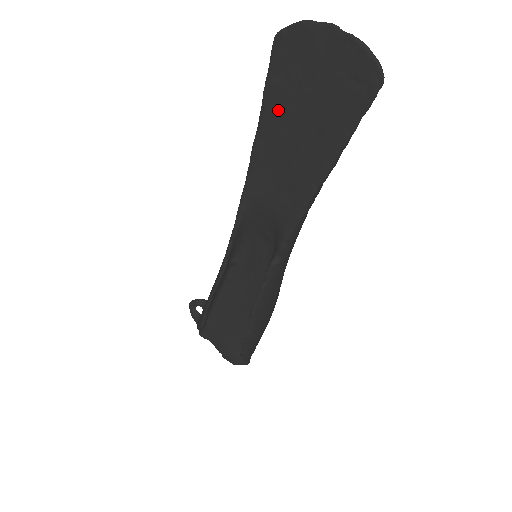
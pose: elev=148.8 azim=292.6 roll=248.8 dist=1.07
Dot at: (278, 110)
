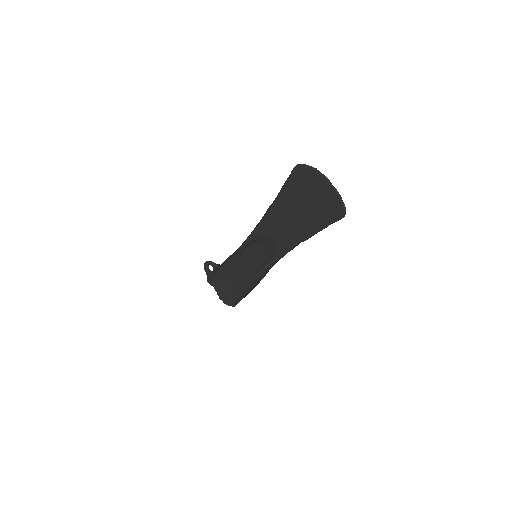
Dot at: (288, 199)
